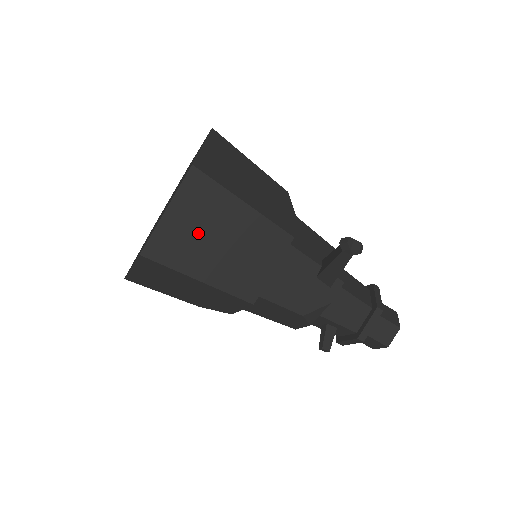
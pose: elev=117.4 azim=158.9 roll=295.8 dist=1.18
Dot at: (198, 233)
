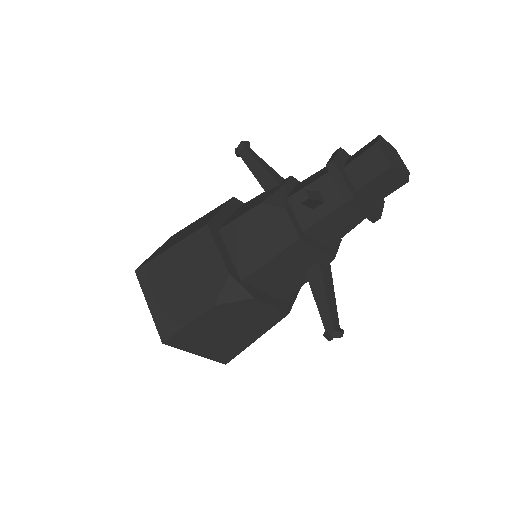
Dot at: occluded
